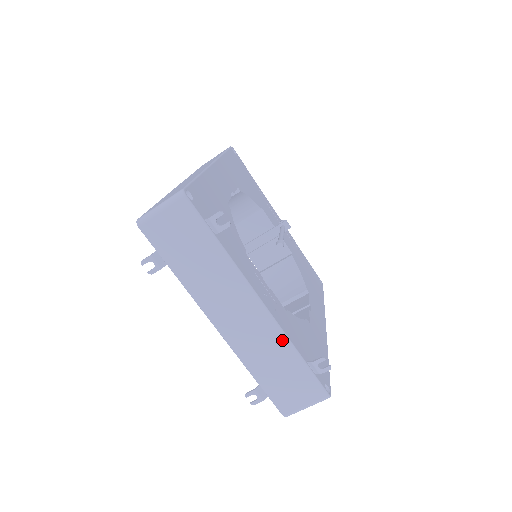
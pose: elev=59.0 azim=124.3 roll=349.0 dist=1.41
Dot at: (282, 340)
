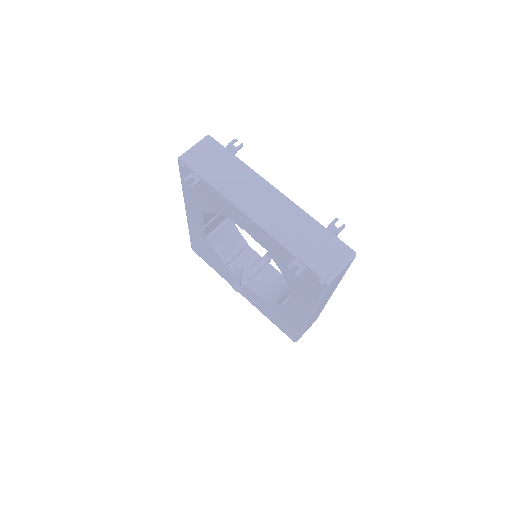
Dot at: (301, 213)
